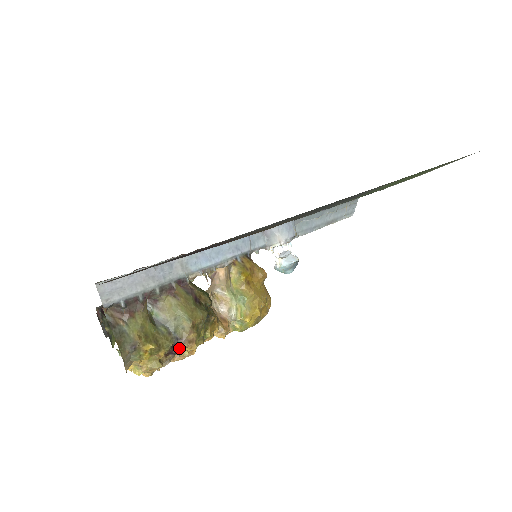
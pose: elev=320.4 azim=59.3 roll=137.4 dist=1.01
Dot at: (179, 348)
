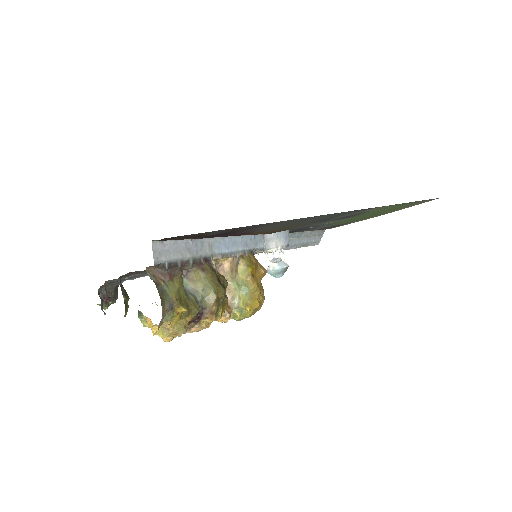
Dot at: (201, 318)
